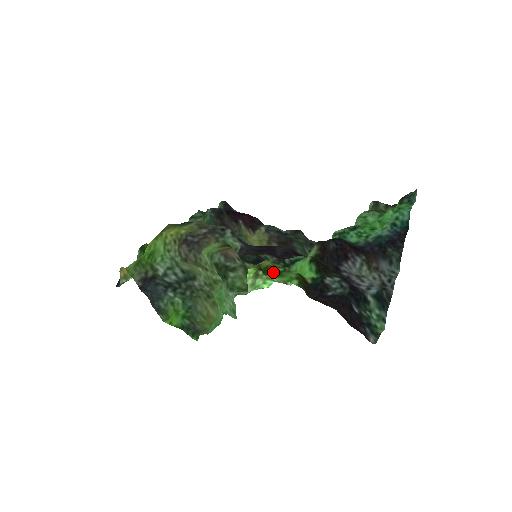
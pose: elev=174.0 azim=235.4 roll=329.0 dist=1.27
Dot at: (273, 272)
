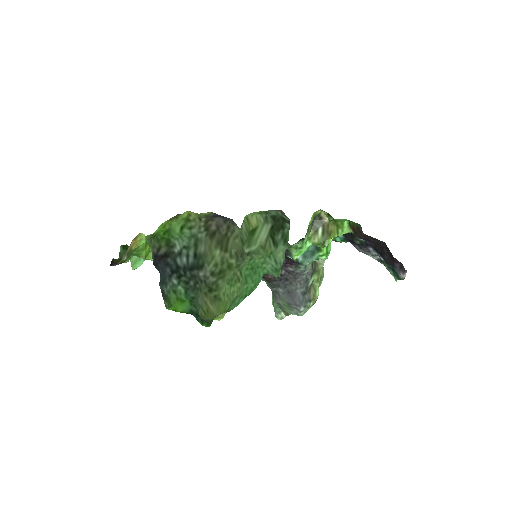
Dot at: (332, 217)
